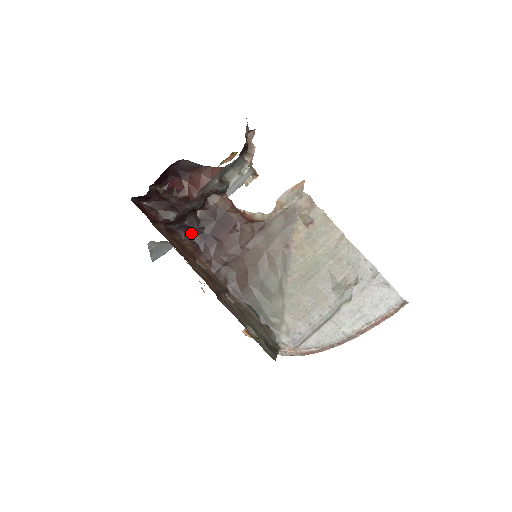
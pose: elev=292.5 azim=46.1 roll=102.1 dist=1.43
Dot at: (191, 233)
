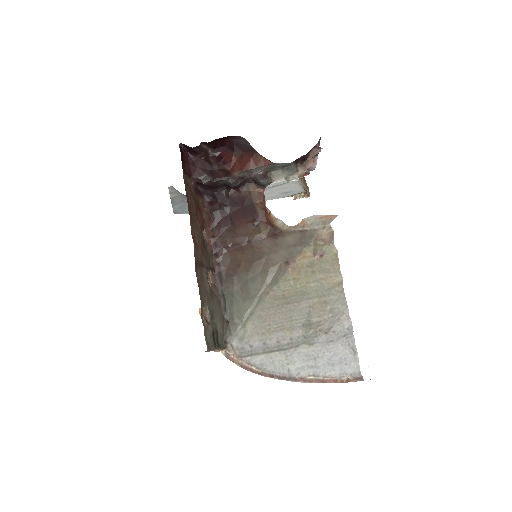
Dot at: (215, 204)
